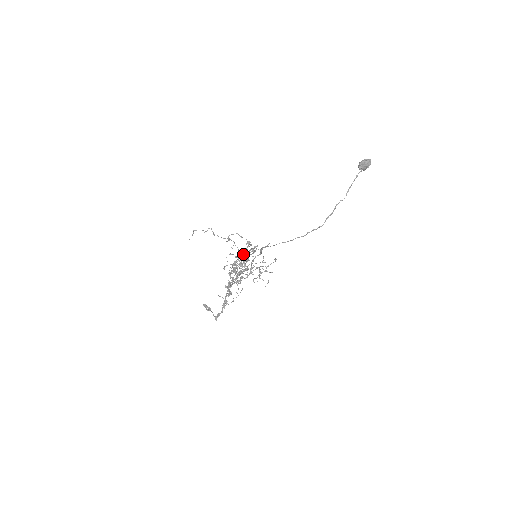
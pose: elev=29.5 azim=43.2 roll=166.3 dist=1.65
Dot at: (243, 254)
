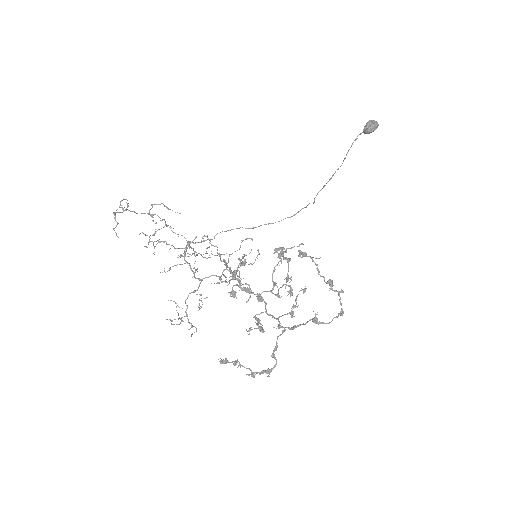
Dot at: occluded
